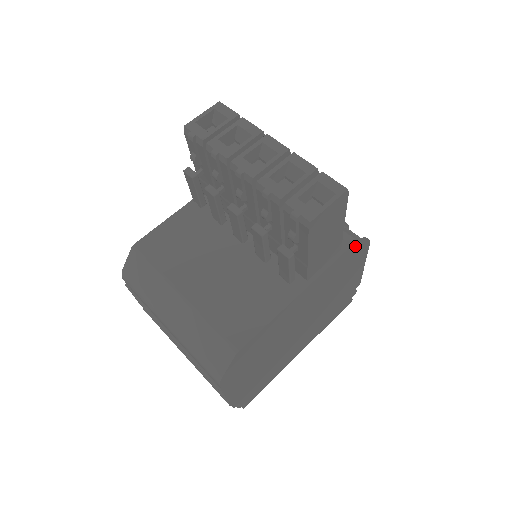
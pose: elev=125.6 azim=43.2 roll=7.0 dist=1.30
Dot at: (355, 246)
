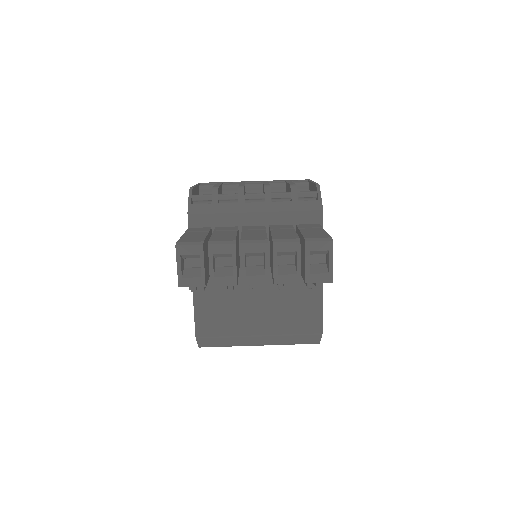
Dot at: occluded
